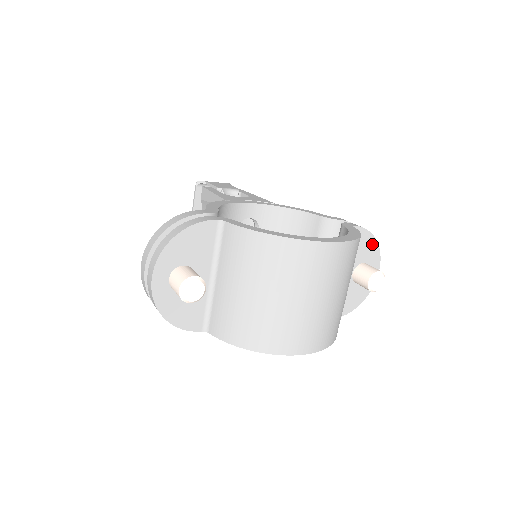
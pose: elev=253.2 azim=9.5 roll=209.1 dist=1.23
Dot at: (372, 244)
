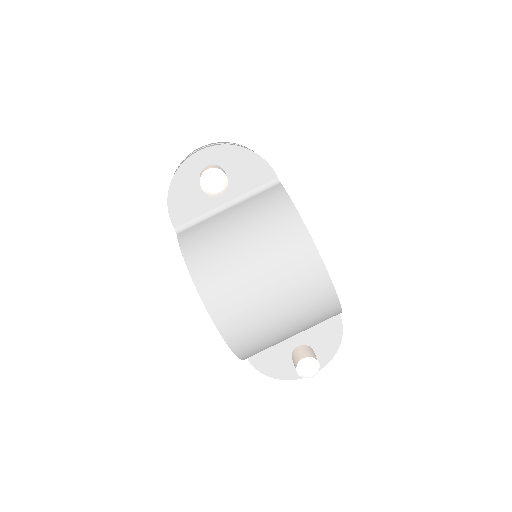
Dot at: (333, 346)
